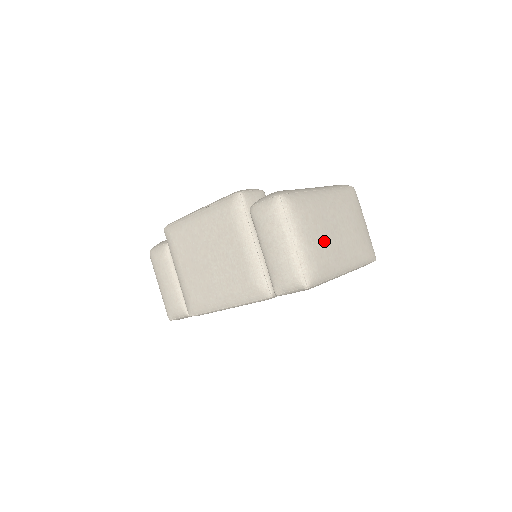
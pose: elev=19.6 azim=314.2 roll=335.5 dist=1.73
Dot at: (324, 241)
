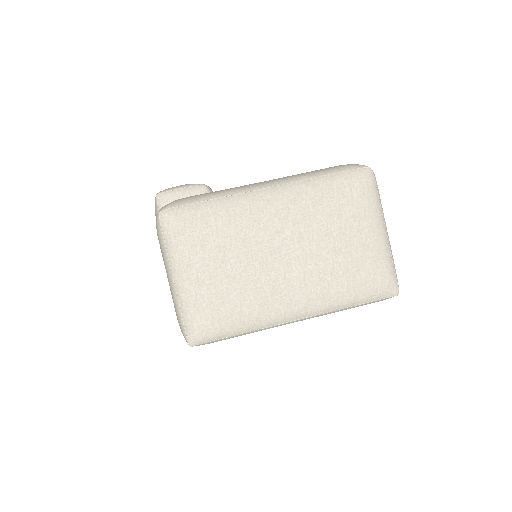
Dot at: (237, 277)
